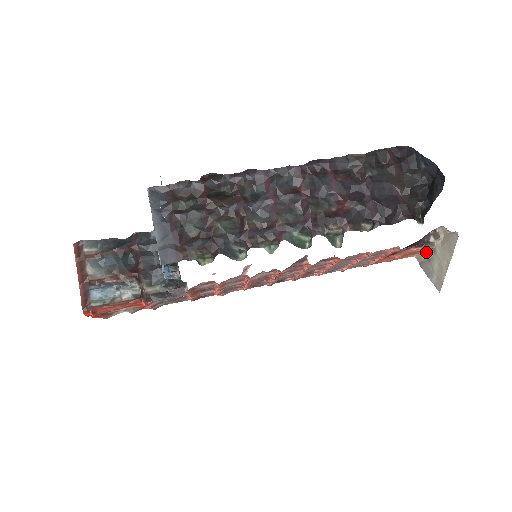
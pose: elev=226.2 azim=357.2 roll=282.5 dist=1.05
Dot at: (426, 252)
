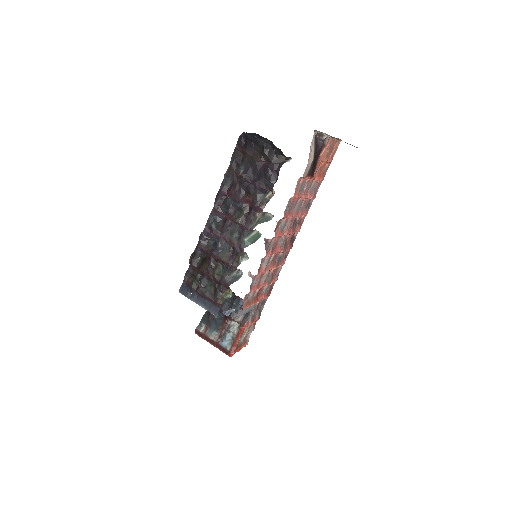
Dot at: (337, 138)
